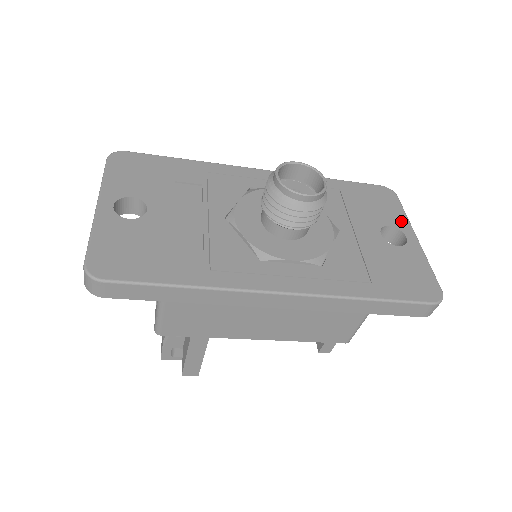
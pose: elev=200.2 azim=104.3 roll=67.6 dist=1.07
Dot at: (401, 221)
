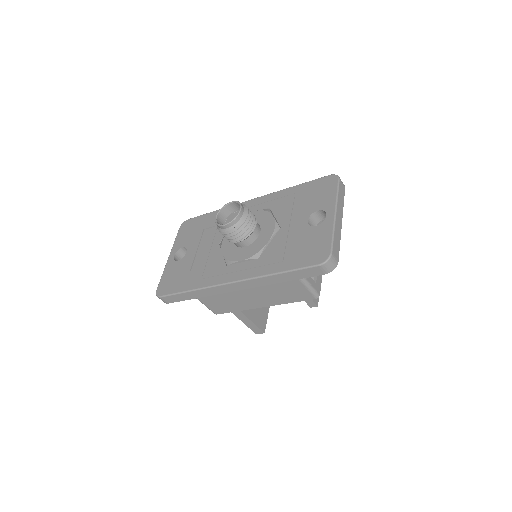
Dot at: (329, 203)
